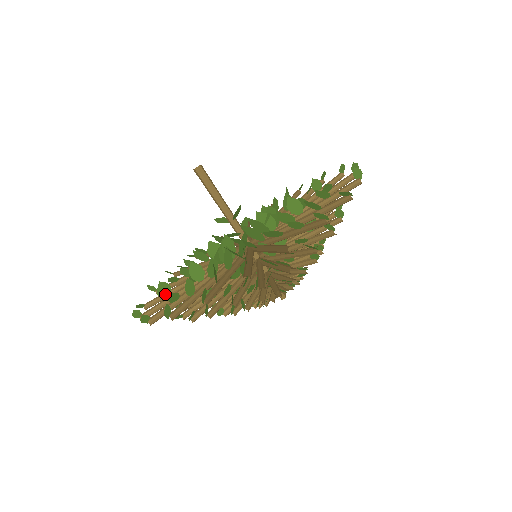
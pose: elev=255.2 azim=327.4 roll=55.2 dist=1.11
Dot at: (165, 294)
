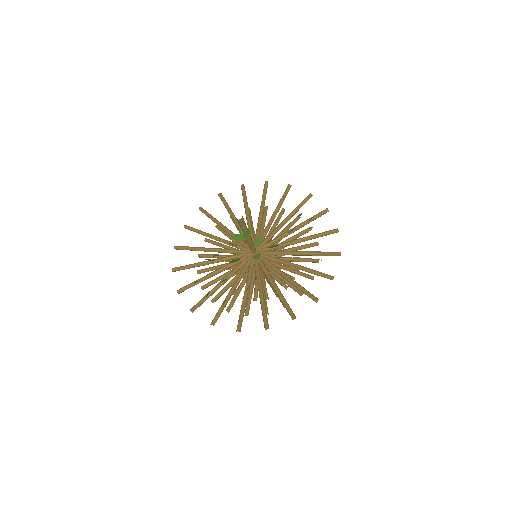
Dot at: (192, 249)
